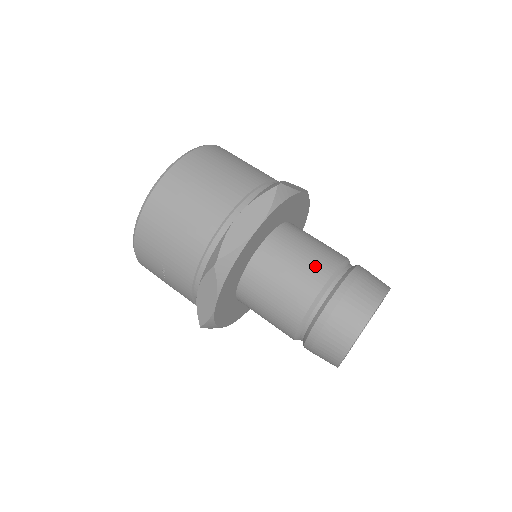
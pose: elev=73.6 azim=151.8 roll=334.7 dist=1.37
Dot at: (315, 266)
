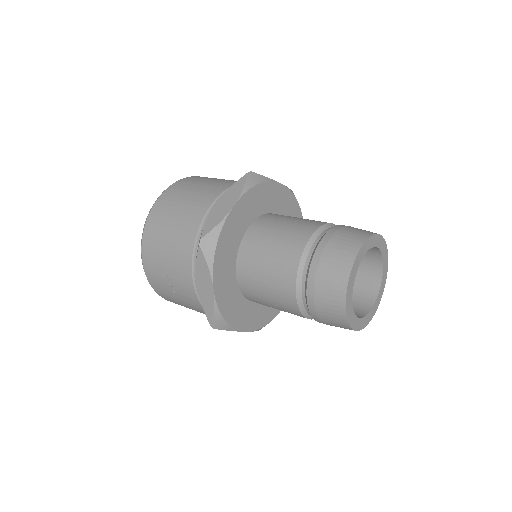
Dot at: (298, 230)
